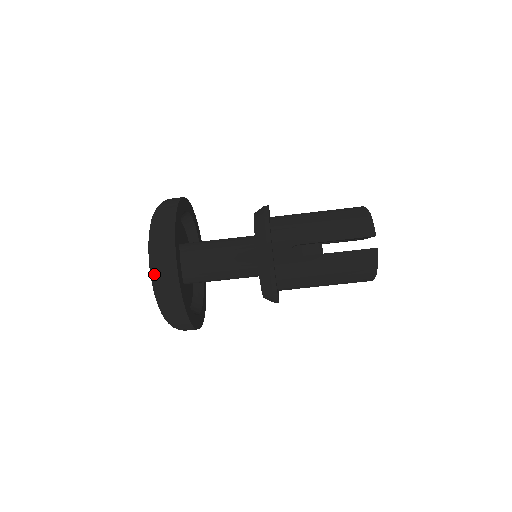
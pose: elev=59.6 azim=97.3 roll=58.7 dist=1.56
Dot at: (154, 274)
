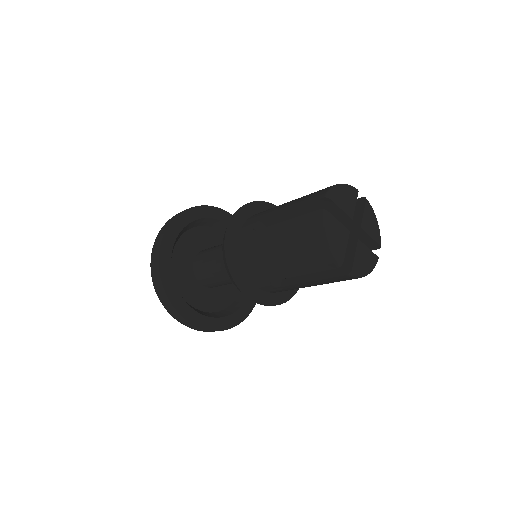
Dot at: occluded
